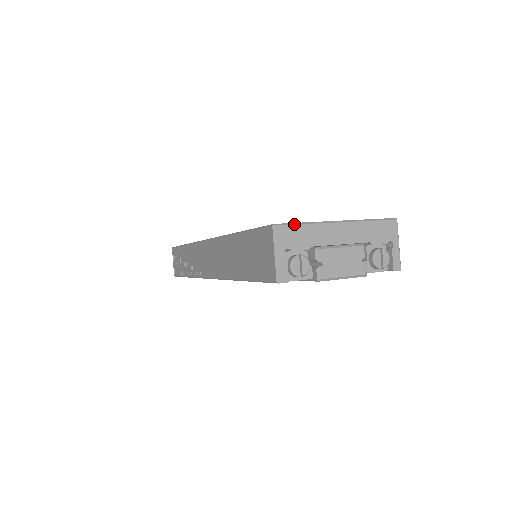
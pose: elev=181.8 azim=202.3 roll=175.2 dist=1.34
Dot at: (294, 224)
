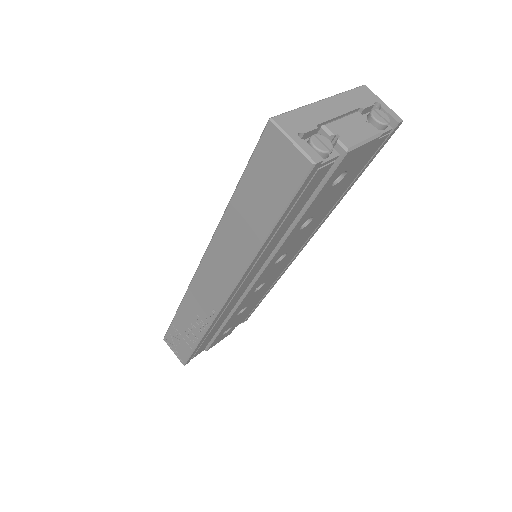
Dot at: (287, 112)
